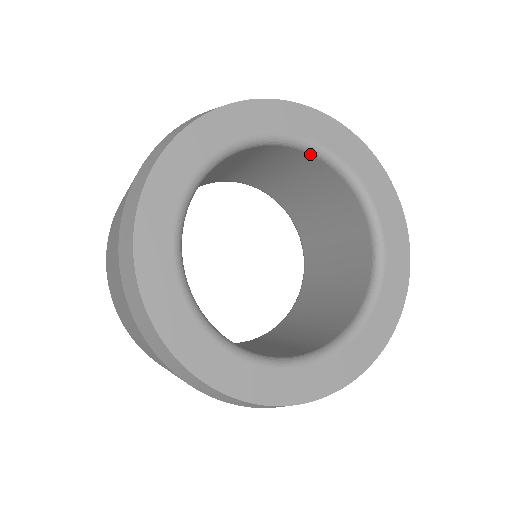
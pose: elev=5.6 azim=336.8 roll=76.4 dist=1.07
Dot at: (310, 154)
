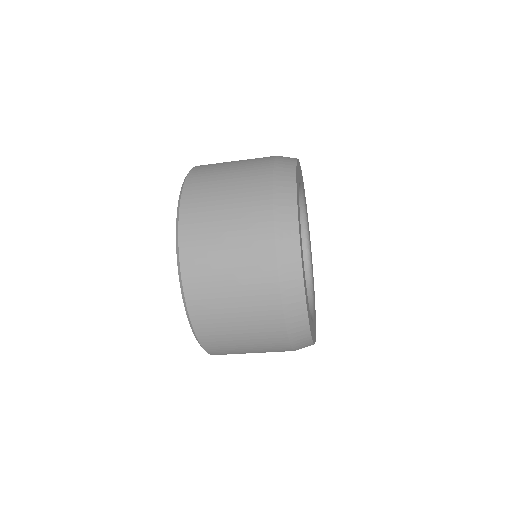
Dot at: (304, 247)
